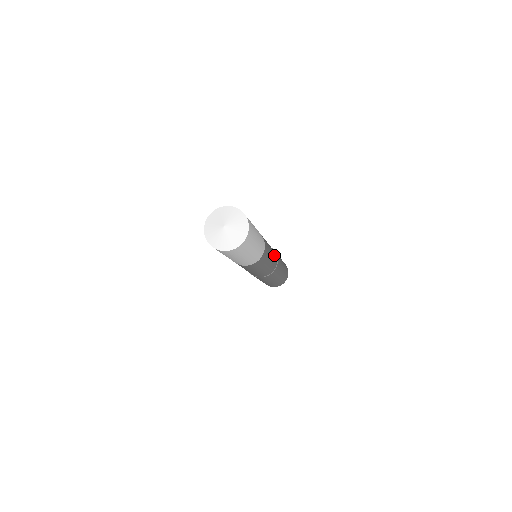
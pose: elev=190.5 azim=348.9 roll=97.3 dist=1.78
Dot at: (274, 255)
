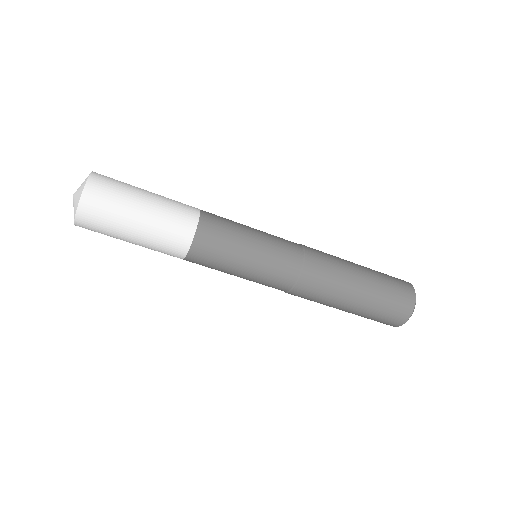
Dot at: (278, 252)
